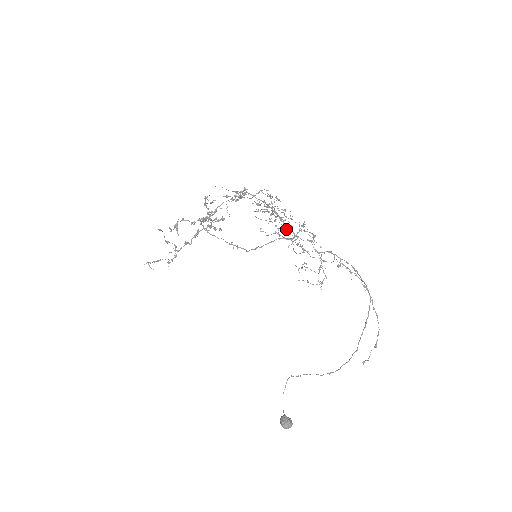
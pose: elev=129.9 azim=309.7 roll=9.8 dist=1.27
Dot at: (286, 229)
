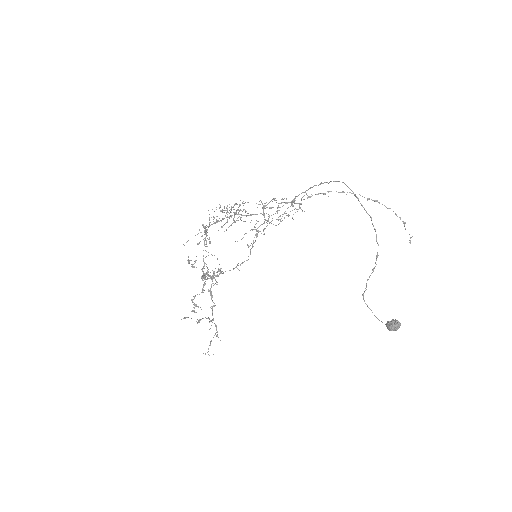
Dot at: (257, 221)
